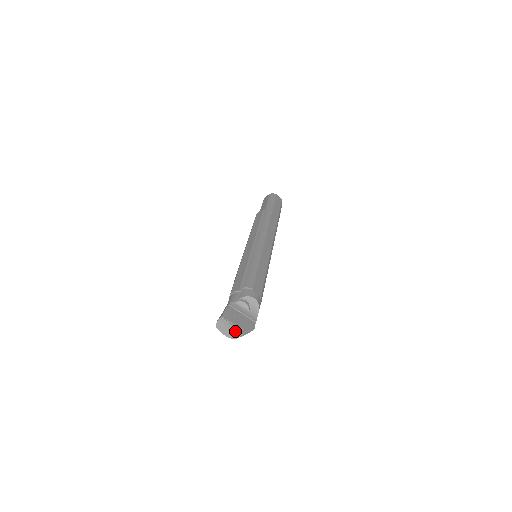
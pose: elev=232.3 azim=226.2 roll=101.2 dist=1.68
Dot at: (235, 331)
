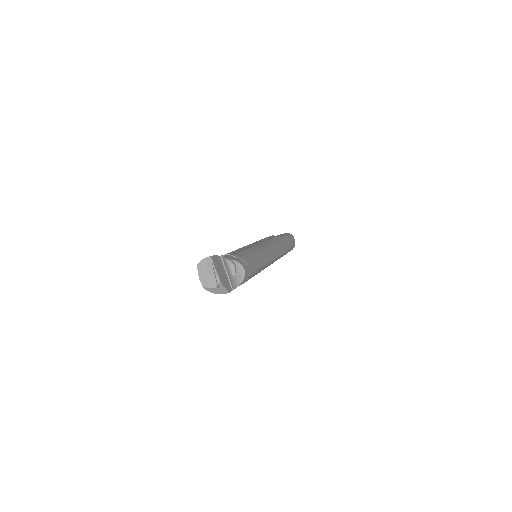
Dot at: (212, 279)
